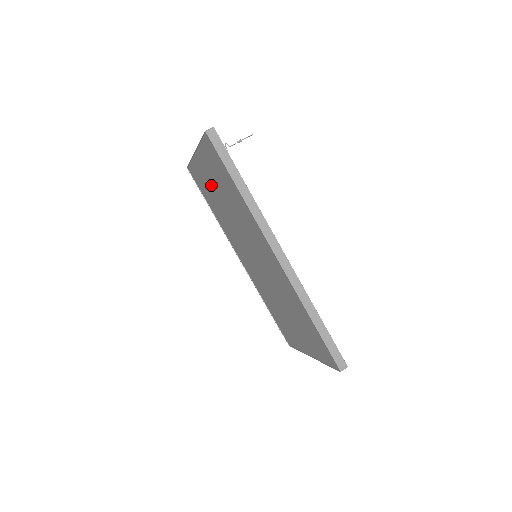
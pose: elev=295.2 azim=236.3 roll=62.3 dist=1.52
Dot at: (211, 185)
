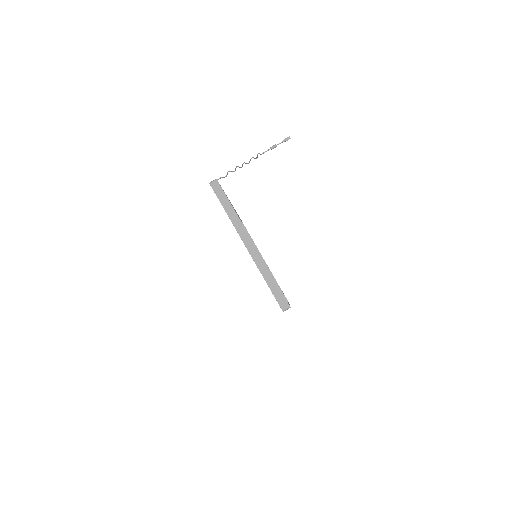
Dot at: occluded
